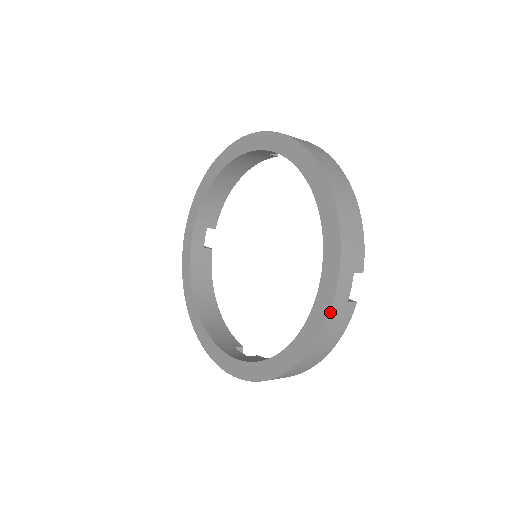
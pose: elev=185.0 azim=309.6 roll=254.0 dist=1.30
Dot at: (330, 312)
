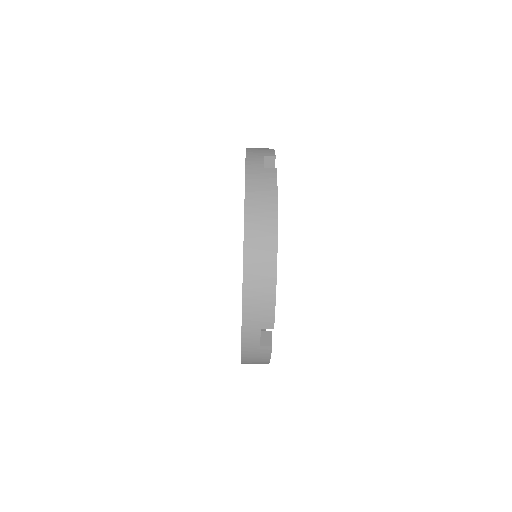
Dot at: (246, 173)
